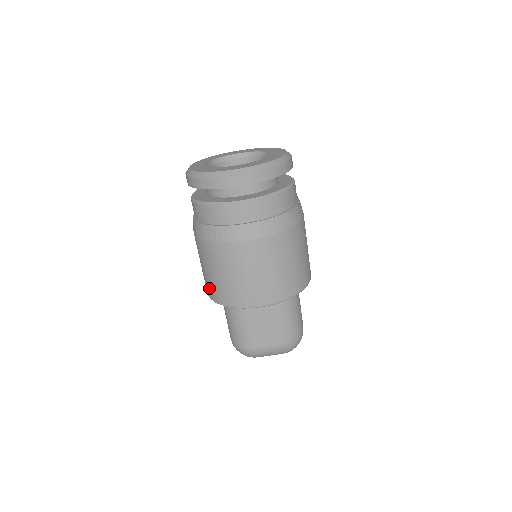
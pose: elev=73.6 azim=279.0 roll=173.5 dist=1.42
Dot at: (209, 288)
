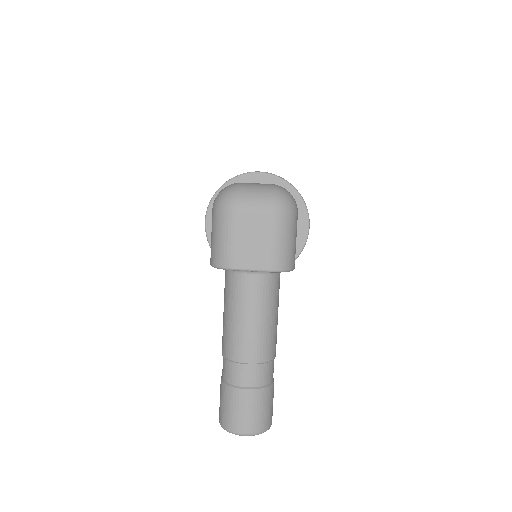
Dot at: occluded
